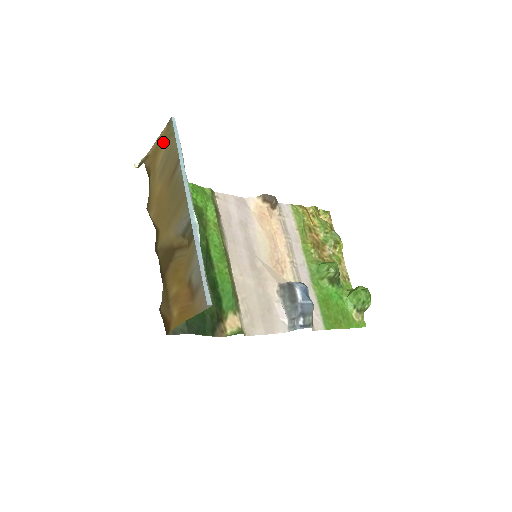
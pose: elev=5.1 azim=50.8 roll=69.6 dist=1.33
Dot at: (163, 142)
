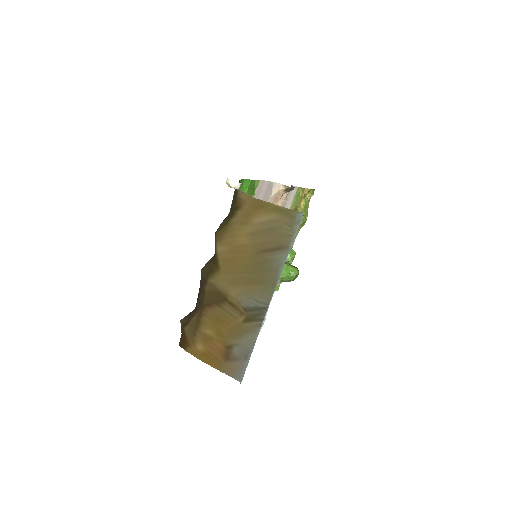
Dot at: (276, 210)
